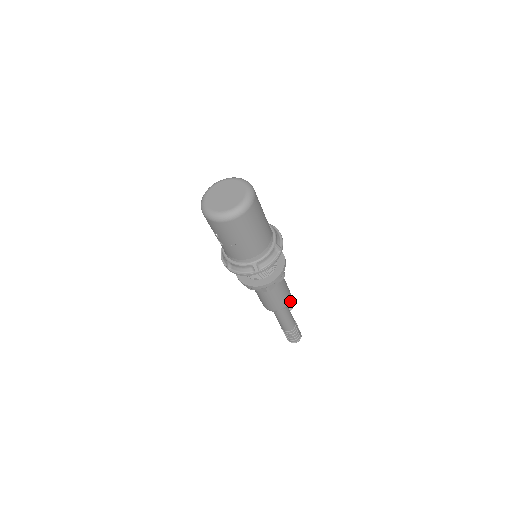
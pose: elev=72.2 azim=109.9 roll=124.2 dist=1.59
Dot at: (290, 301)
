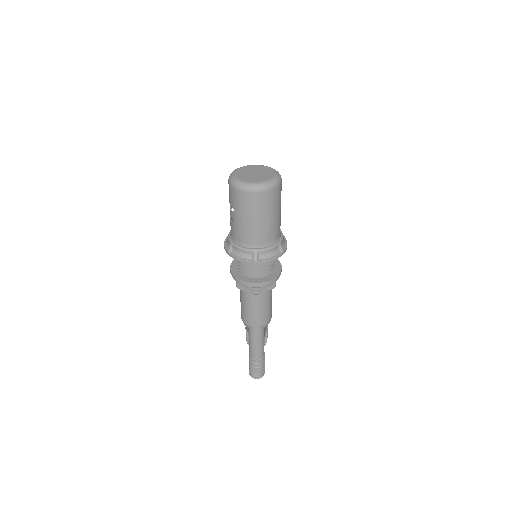
Dot at: (266, 331)
